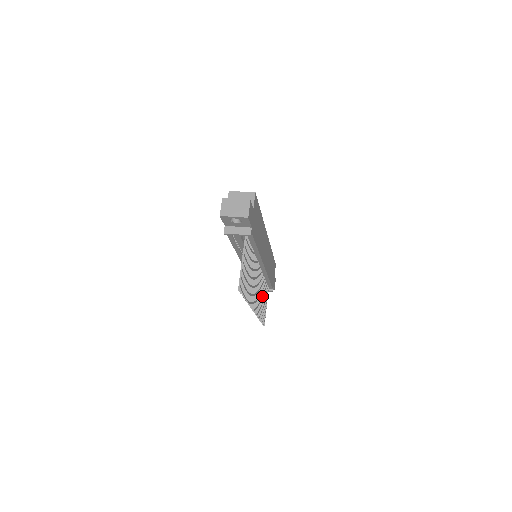
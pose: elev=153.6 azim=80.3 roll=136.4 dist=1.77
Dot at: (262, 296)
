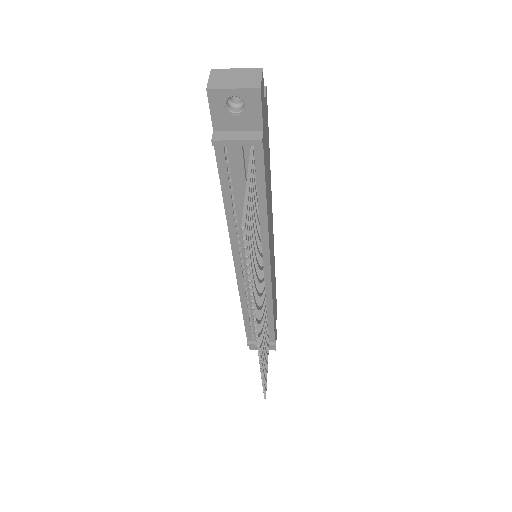
Dot at: (264, 334)
